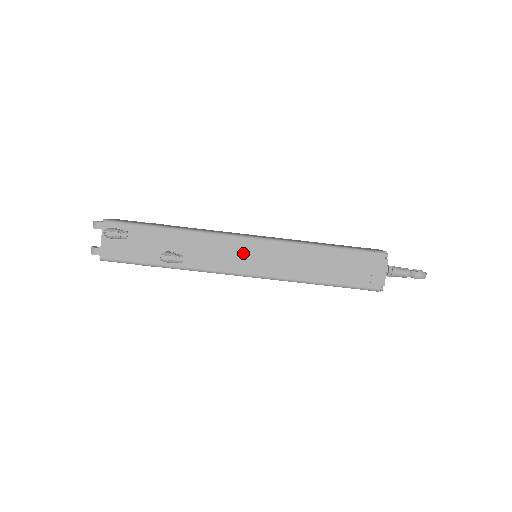
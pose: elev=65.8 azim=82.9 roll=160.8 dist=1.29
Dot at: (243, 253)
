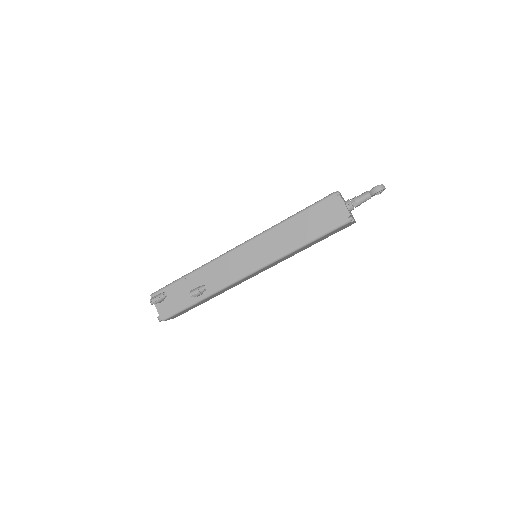
Dot at: (241, 259)
